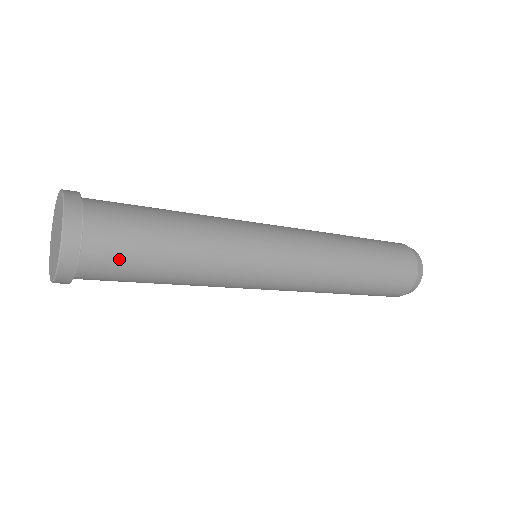
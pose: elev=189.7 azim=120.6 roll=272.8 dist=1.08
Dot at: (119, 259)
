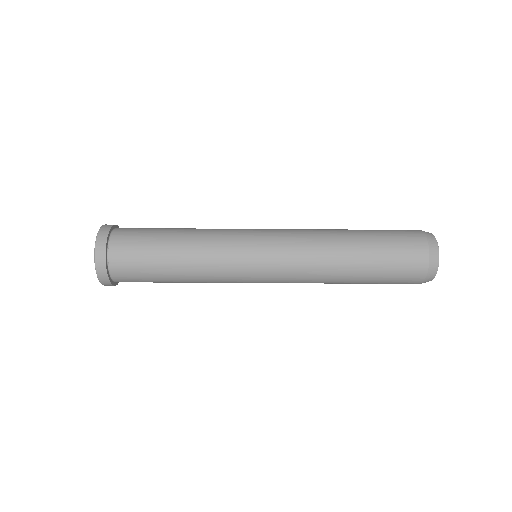
Dot at: (135, 240)
